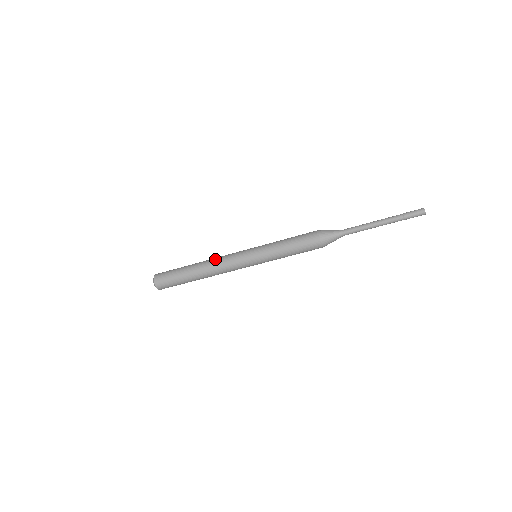
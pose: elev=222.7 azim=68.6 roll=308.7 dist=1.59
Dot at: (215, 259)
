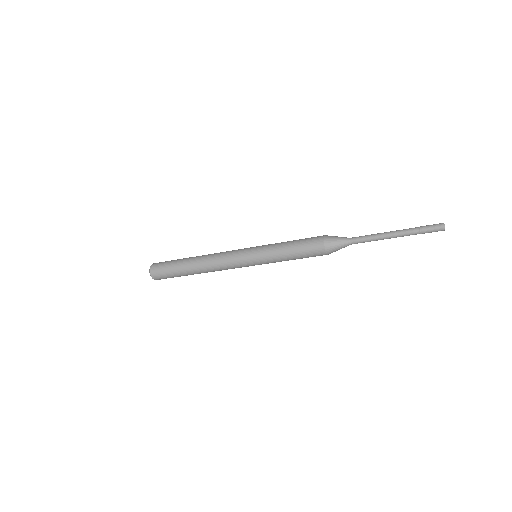
Dot at: (212, 261)
